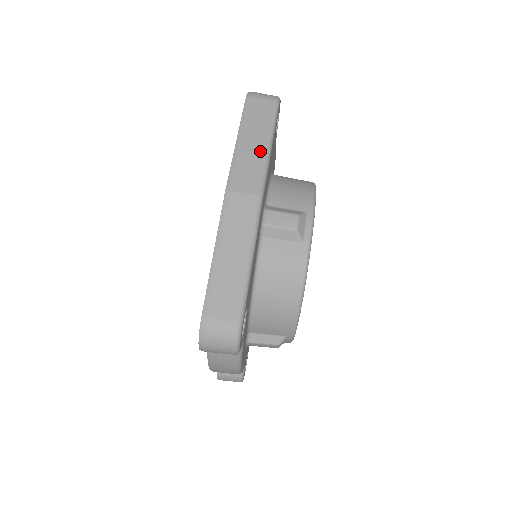
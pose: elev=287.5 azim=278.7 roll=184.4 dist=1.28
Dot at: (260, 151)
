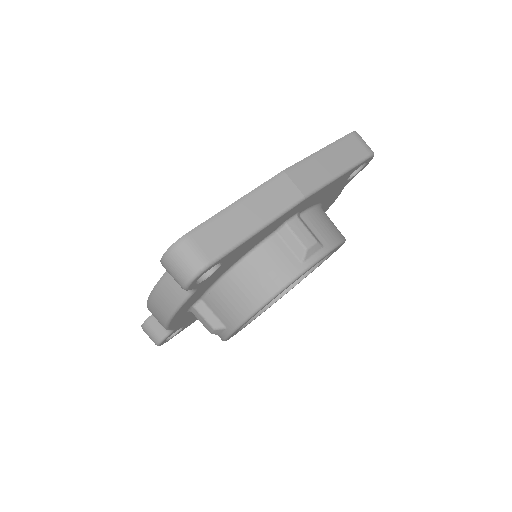
Dot at: (330, 170)
